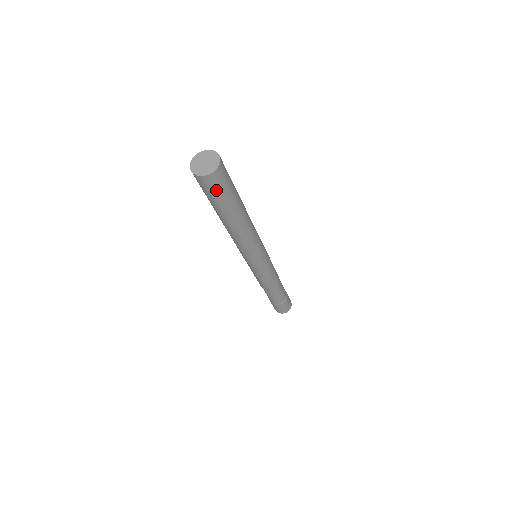
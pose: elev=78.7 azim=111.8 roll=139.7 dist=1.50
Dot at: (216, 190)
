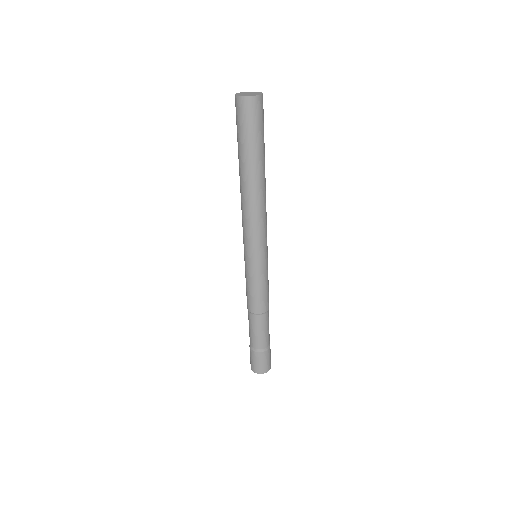
Dot at: (250, 121)
